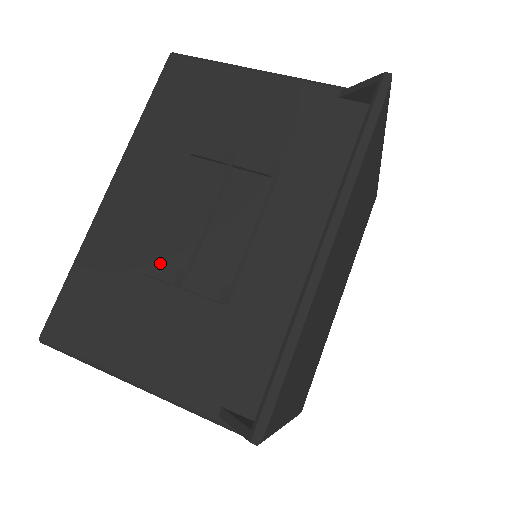
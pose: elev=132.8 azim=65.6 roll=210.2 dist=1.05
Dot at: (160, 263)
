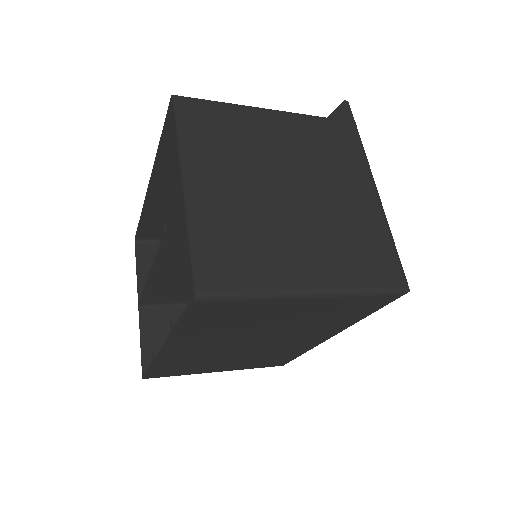
Dot at: occluded
